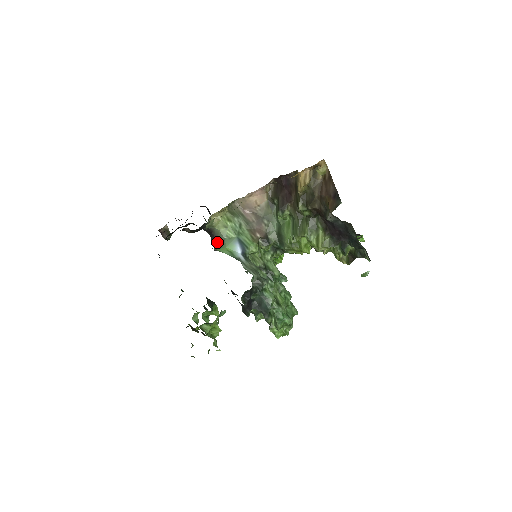
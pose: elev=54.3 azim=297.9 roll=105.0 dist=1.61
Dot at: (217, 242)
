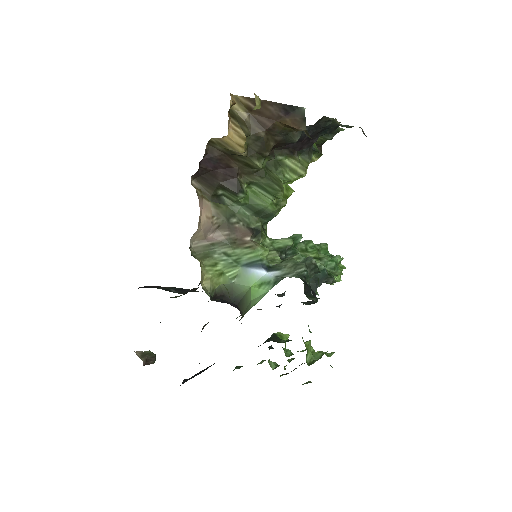
Dot at: (231, 295)
